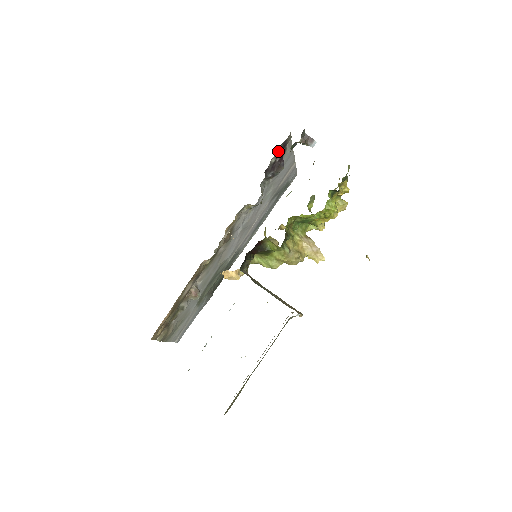
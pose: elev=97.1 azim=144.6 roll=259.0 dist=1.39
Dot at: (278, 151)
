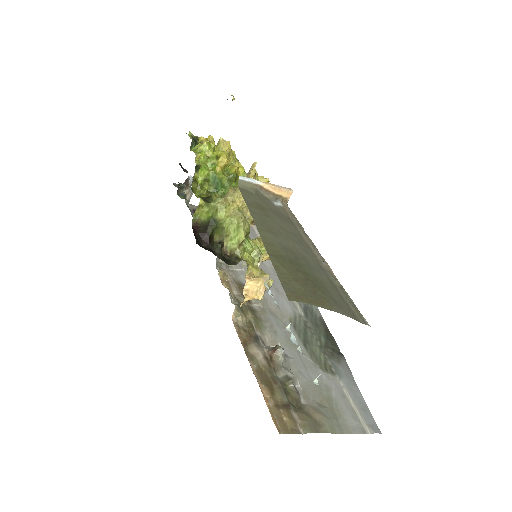
Dot at: occluded
